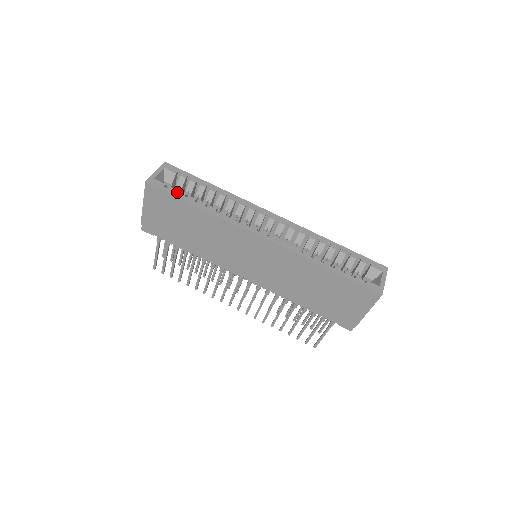
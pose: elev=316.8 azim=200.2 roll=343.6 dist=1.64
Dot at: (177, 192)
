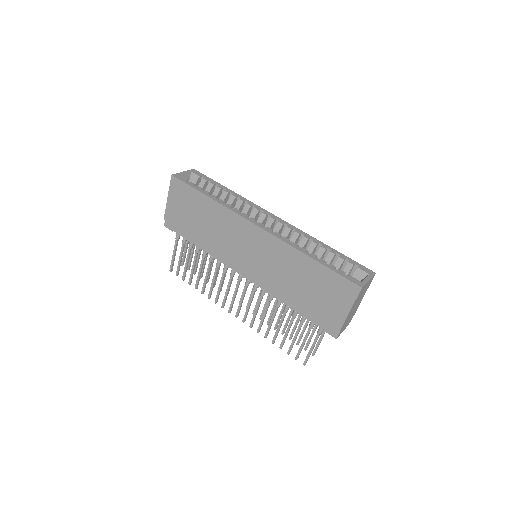
Dot at: occluded
